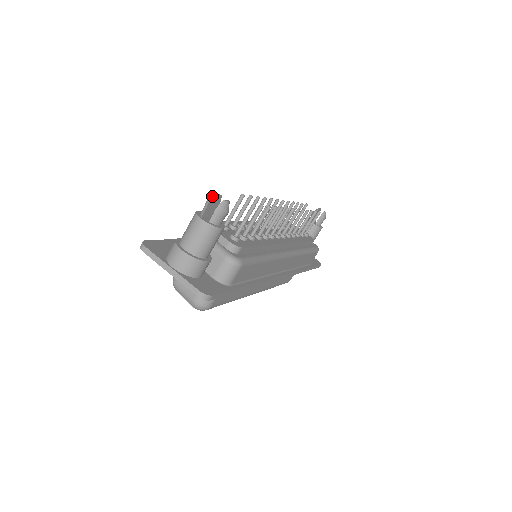
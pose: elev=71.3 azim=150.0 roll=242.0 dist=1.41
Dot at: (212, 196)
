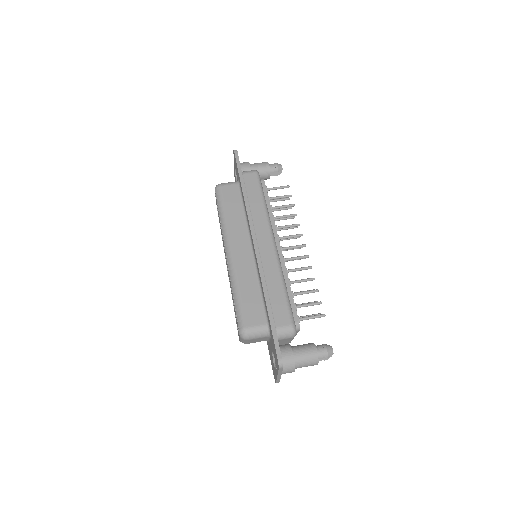
Dot at: occluded
